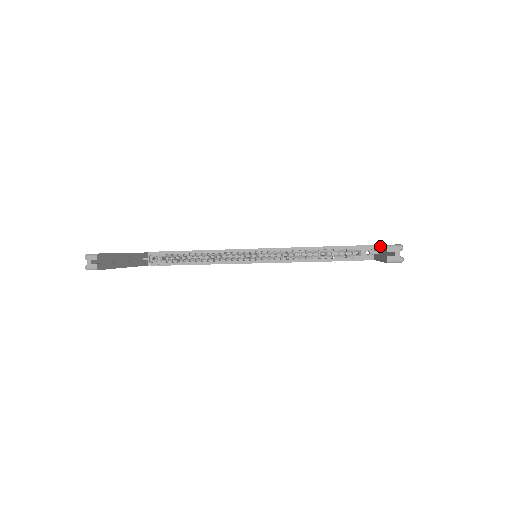
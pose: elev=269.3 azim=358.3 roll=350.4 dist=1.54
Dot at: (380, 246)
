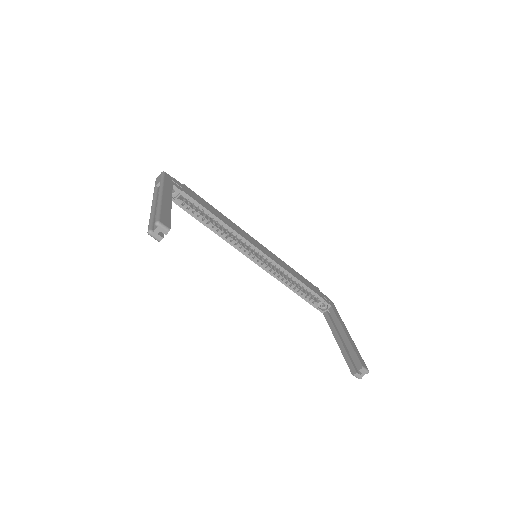
Dot at: (348, 339)
